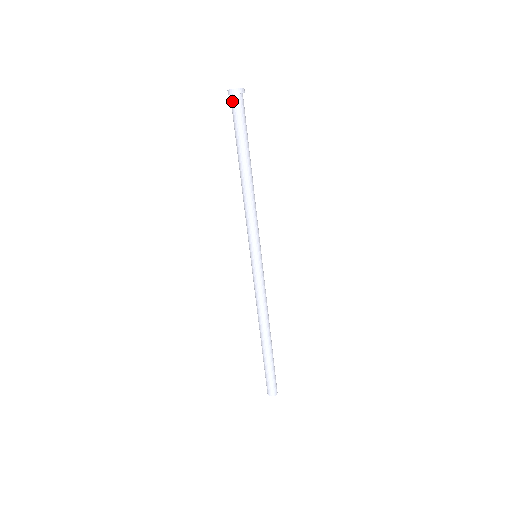
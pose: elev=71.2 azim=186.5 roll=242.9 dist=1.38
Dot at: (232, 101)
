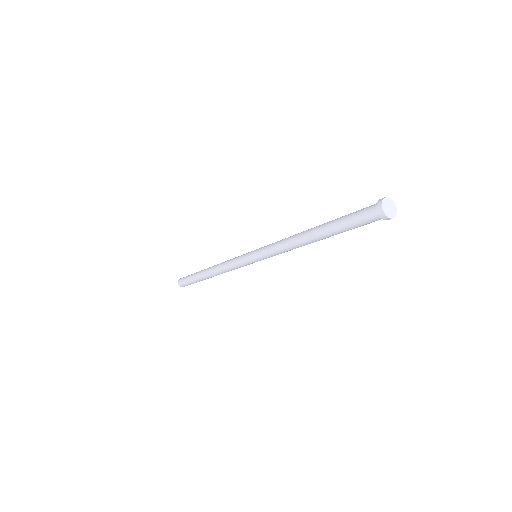
Dot at: (377, 220)
